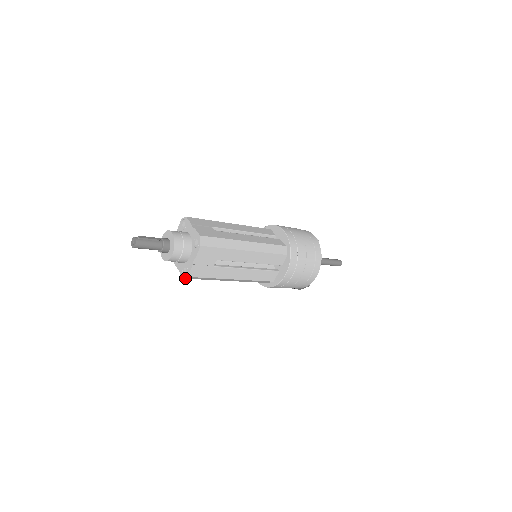
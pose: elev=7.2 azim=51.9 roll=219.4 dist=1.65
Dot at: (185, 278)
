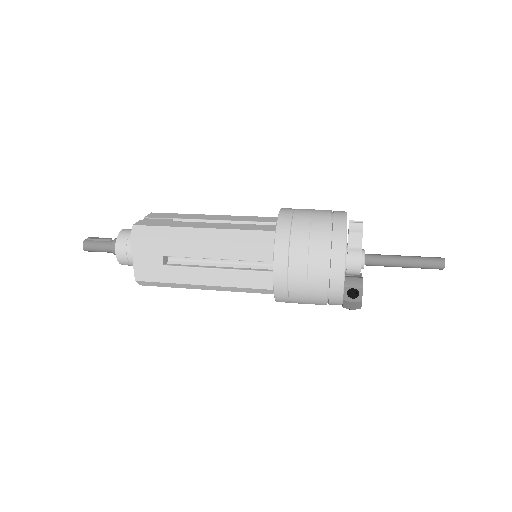
Dot at: (142, 285)
